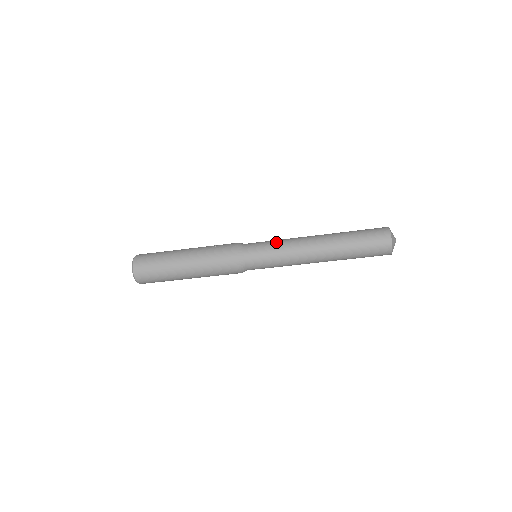
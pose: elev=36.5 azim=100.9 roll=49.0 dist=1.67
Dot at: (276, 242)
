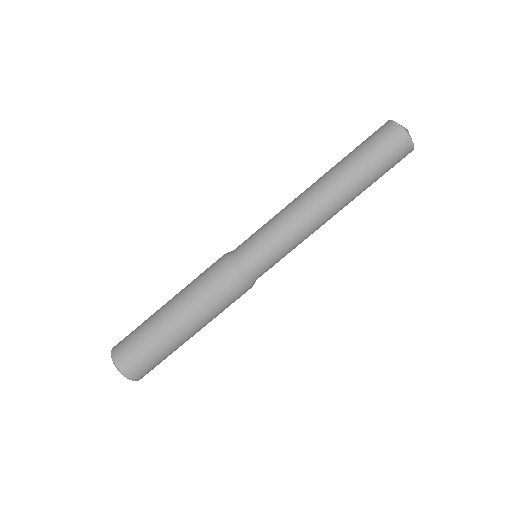
Dot at: occluded
